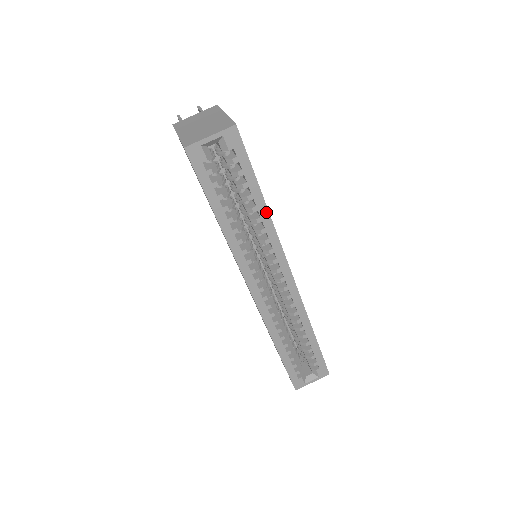
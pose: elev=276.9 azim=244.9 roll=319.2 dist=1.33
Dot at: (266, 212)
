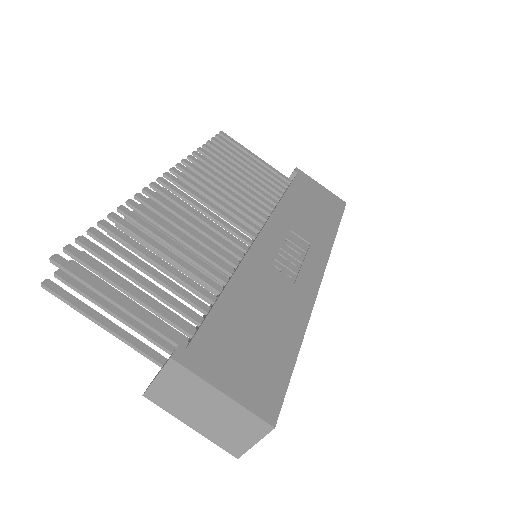
Dot at: (303, 336)
